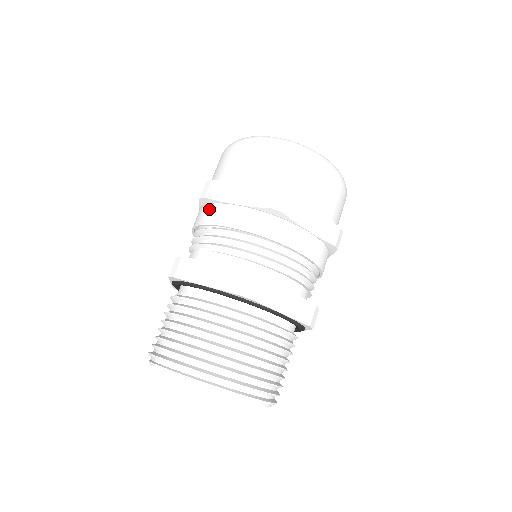
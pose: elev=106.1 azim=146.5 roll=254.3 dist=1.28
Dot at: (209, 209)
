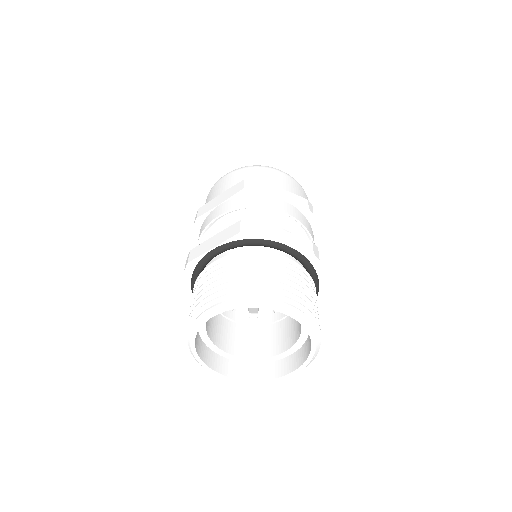
Dot at: (253, 198)
